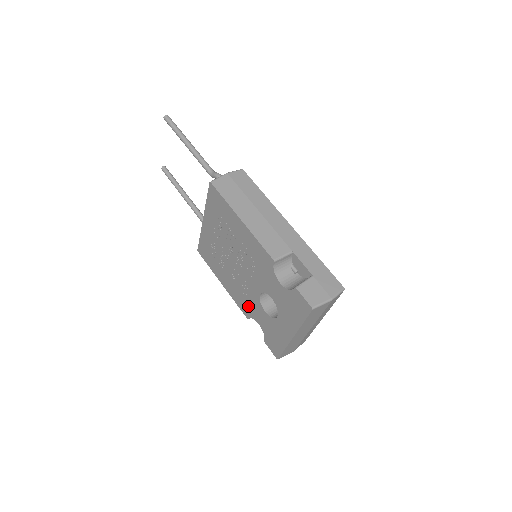
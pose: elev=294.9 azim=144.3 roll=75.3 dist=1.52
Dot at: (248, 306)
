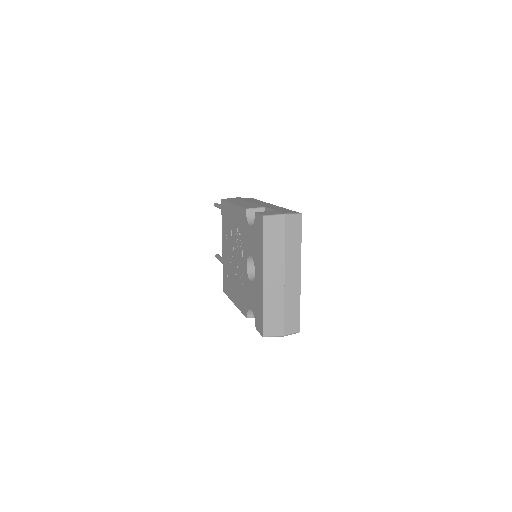
Dot at: (245, 298)
